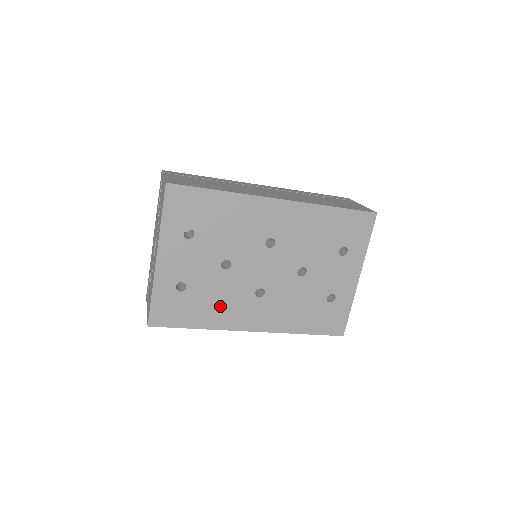
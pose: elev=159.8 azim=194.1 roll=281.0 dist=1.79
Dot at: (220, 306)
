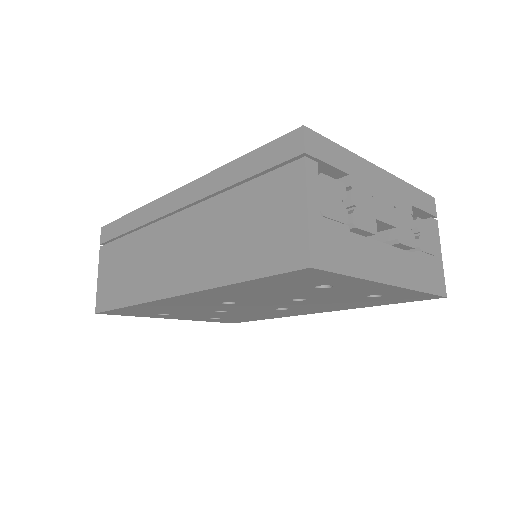
Dot at: (262, 315)
